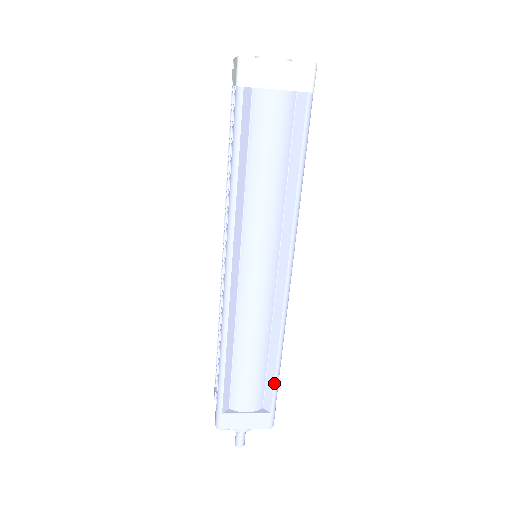
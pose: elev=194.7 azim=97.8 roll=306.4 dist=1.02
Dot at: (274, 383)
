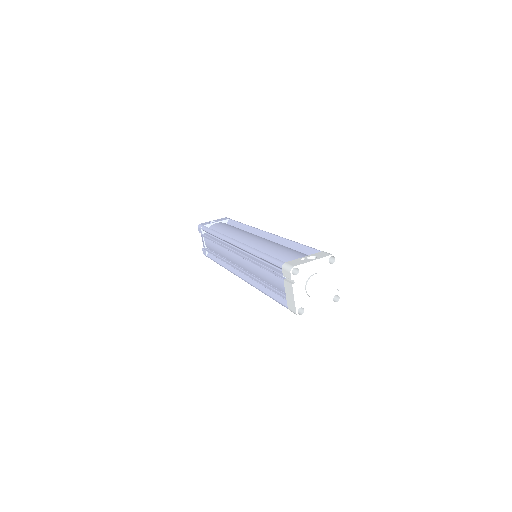
Dot at: occluded
